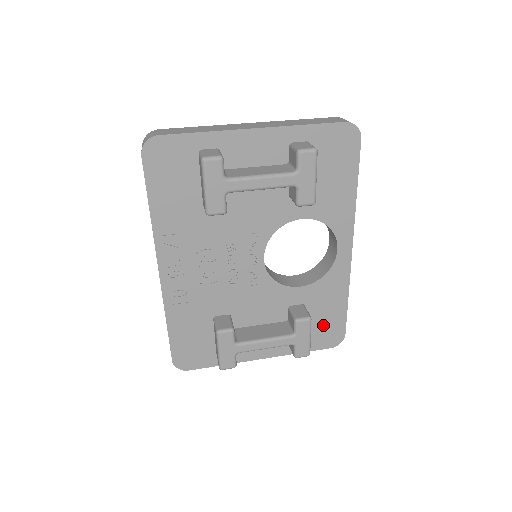
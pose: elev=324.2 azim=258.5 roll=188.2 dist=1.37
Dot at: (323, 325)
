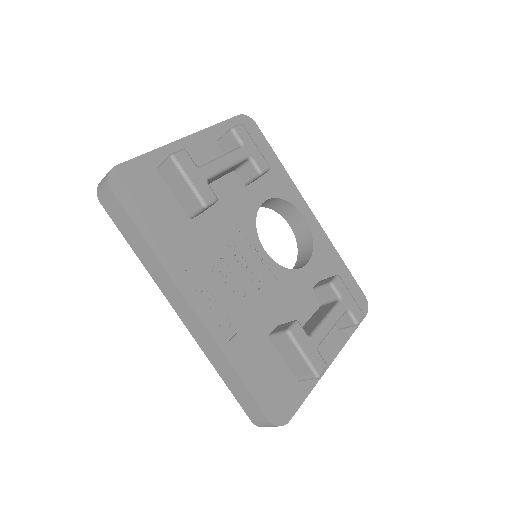
Dot at: occluded
